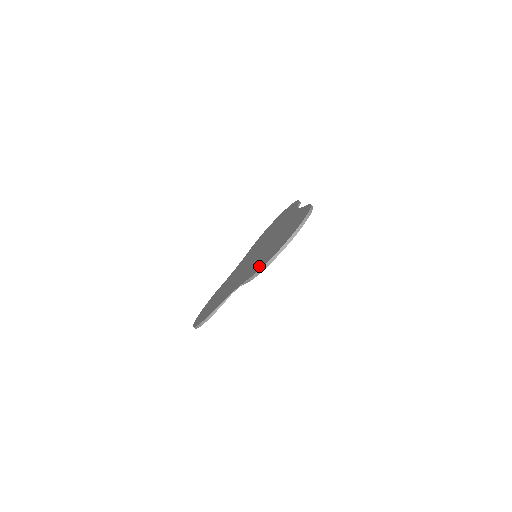
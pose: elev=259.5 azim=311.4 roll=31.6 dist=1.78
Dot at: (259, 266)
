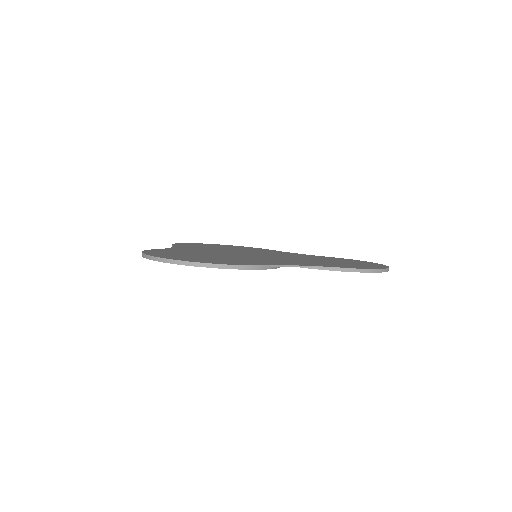
Dot at: (350, 266)
